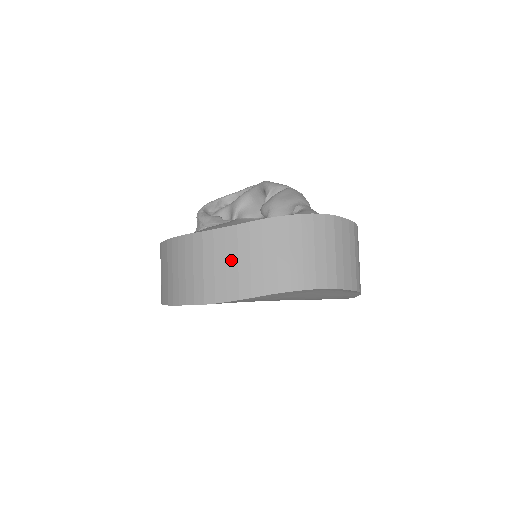
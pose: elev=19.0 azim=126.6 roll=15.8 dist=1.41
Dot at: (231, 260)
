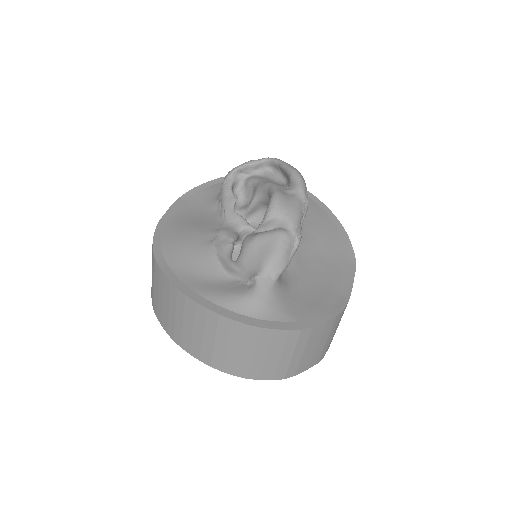
Dot at: (165, 302)
